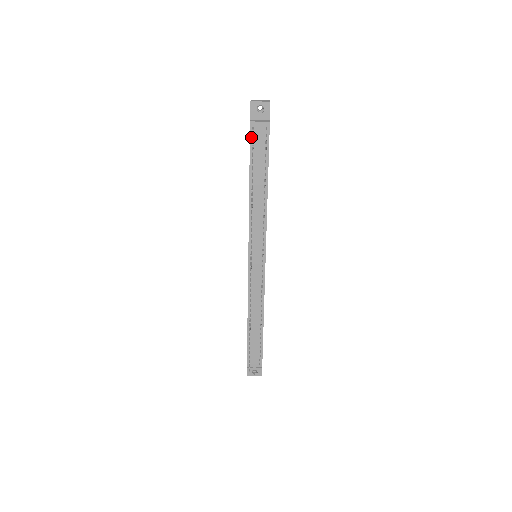
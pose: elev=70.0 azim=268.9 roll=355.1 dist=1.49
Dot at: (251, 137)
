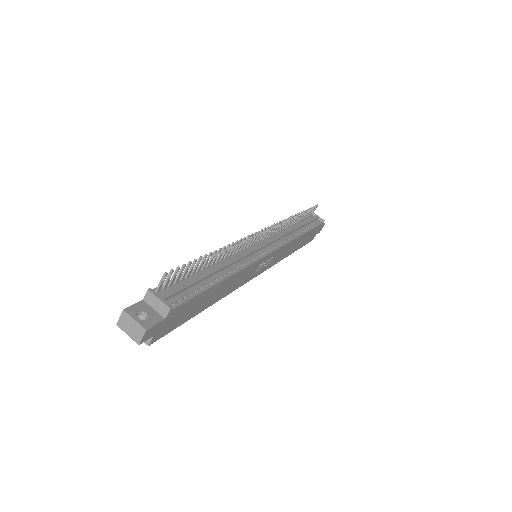
Dot at: (307, 216)
